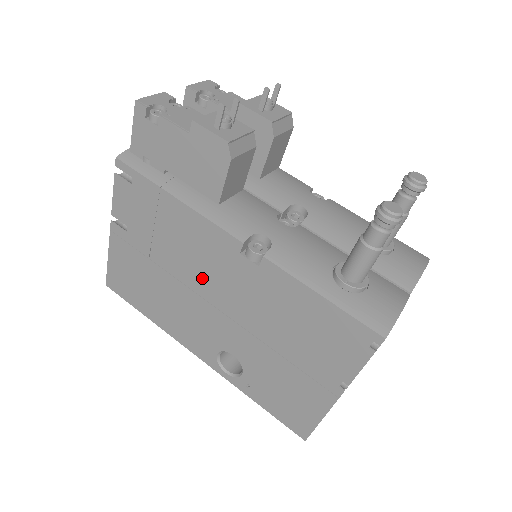
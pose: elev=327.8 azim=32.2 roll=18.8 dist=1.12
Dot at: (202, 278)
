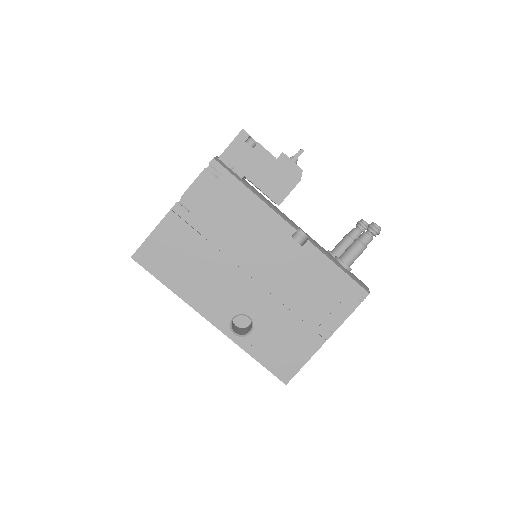
Dot at: (249, 253)
